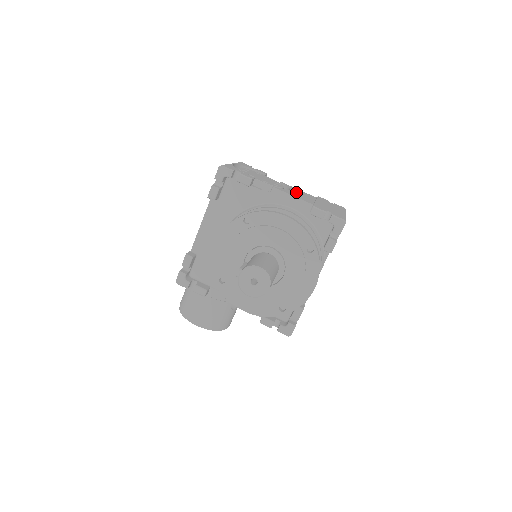
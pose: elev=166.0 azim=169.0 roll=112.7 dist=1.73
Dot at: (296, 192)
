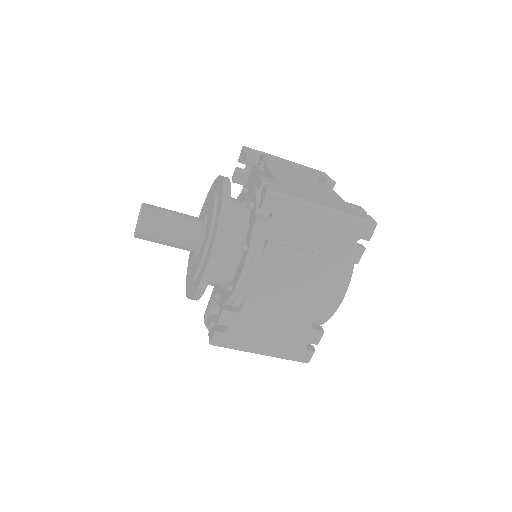
Dot at: (306, 183)
